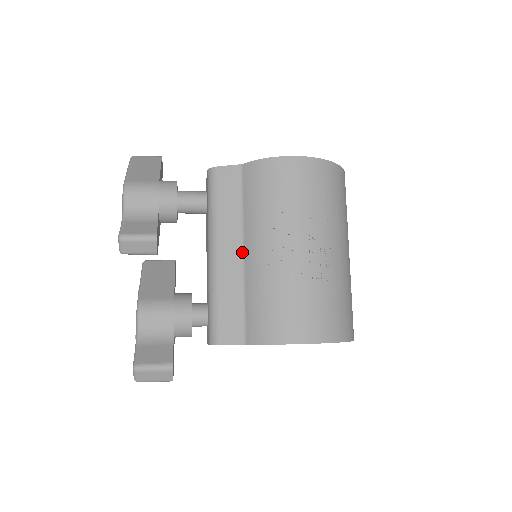
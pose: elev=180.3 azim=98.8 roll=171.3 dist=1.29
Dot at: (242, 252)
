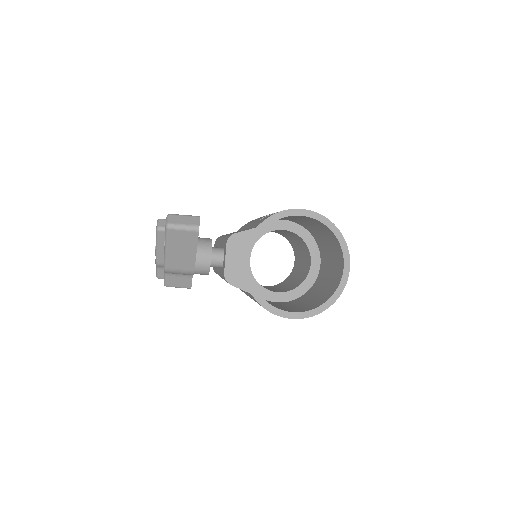
Dot at: occluded
